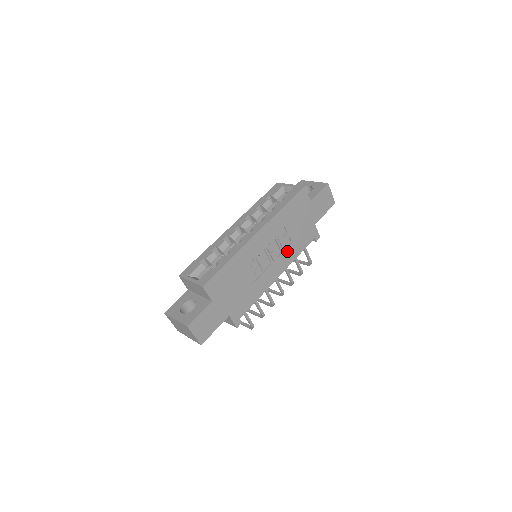
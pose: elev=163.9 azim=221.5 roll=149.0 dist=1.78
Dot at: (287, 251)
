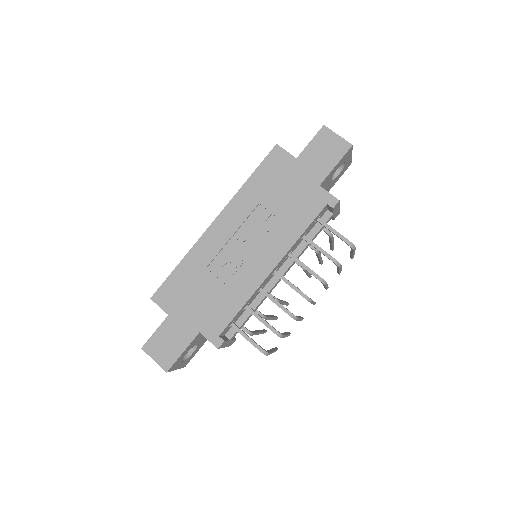
Dot at: (276, 233)
